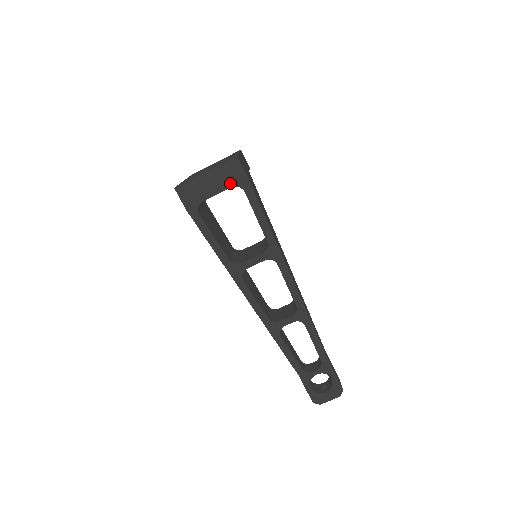
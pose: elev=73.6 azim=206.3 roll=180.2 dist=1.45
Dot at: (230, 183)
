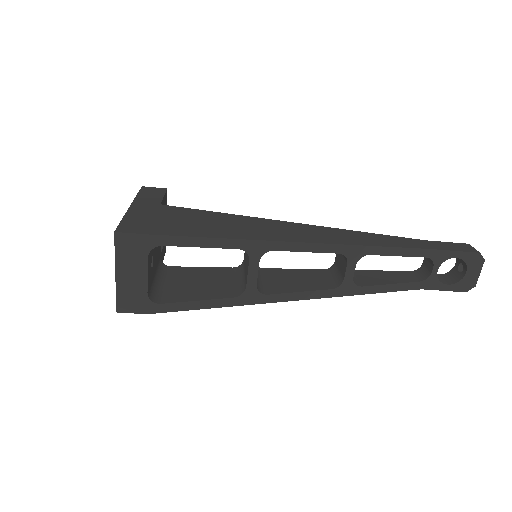
Dot at: (142, 256)
